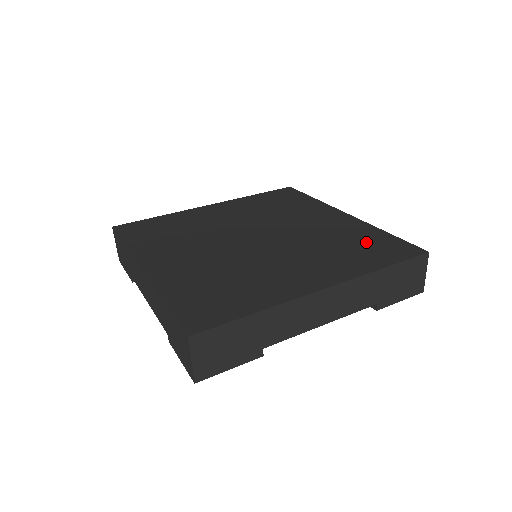
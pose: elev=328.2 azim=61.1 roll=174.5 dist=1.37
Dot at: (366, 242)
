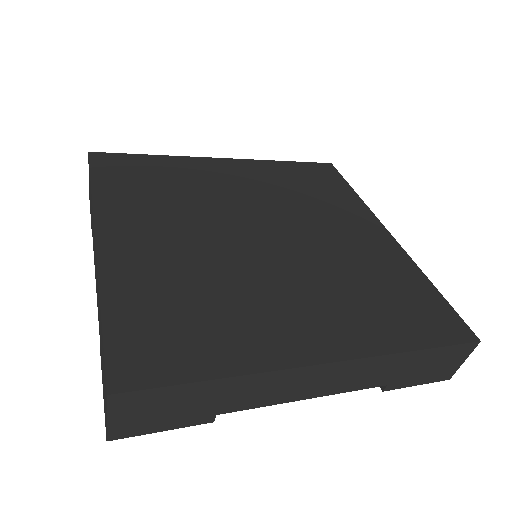
Dot at: (402, 293)
